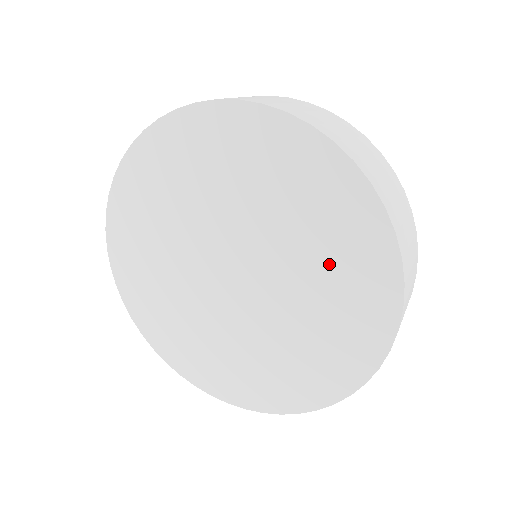
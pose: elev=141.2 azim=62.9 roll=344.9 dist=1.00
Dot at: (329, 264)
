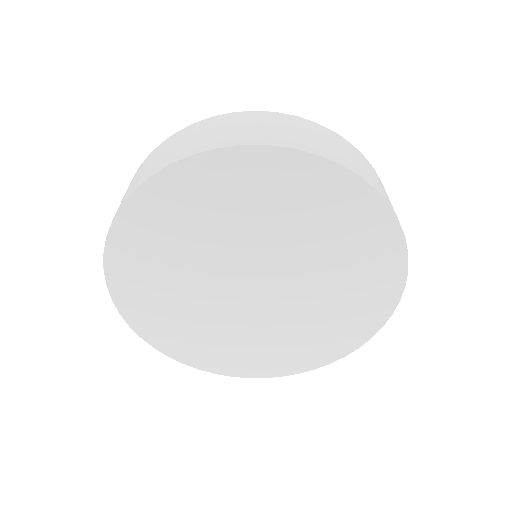
Dot at: (345, 256)
